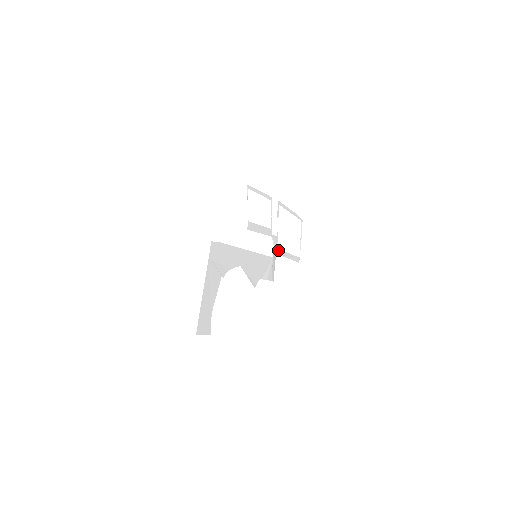
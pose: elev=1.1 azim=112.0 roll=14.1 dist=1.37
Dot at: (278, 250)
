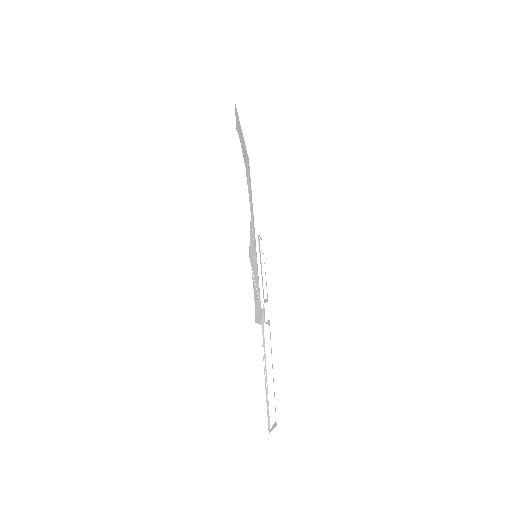
Dot at: (263, 330)
